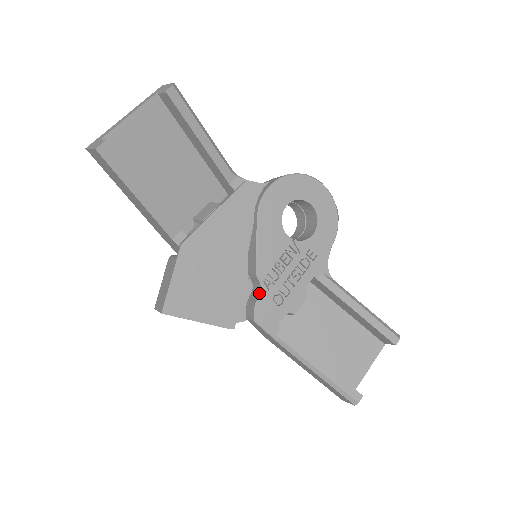
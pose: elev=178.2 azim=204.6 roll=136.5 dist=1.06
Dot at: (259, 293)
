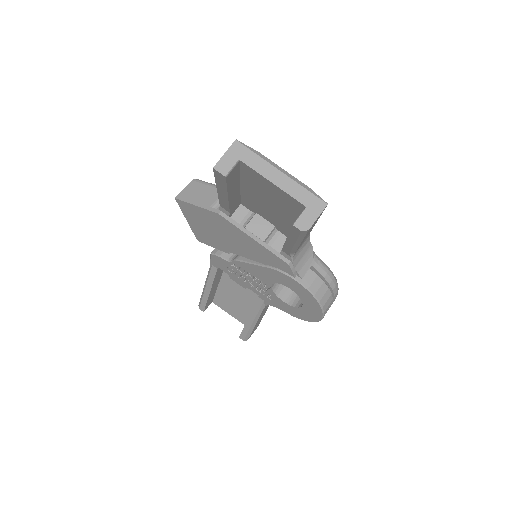
Dot at: (228, 259)
